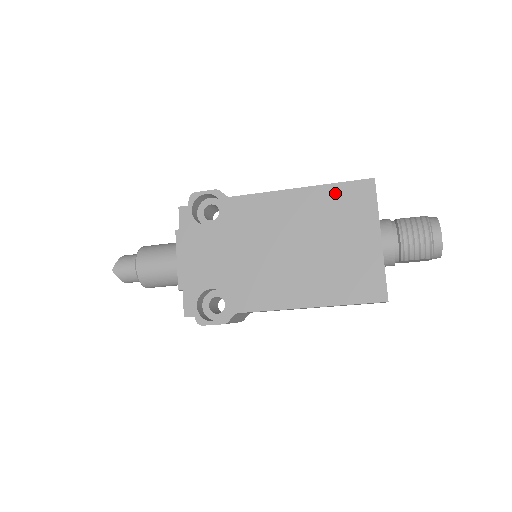
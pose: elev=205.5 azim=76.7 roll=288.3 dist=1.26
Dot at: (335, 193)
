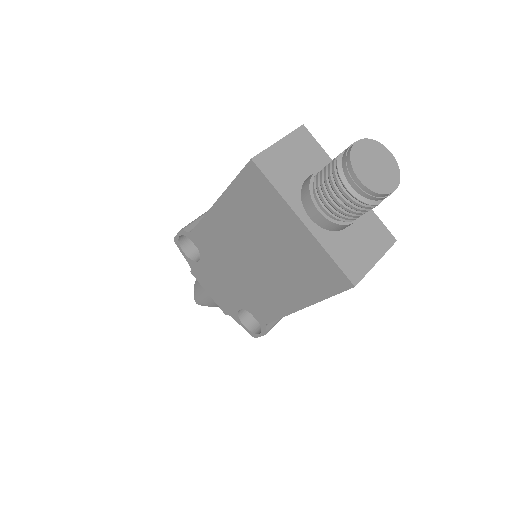
Dot at: (239, 193)
